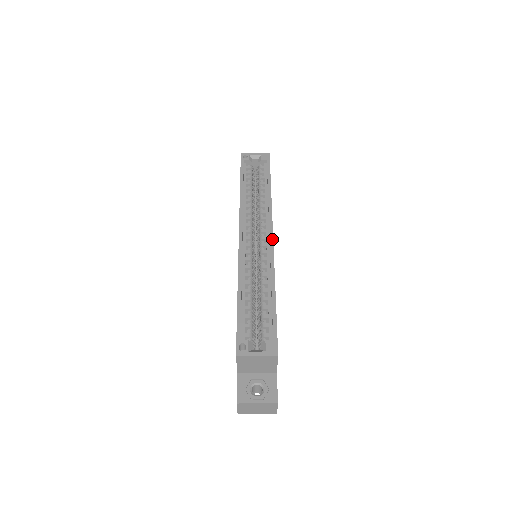
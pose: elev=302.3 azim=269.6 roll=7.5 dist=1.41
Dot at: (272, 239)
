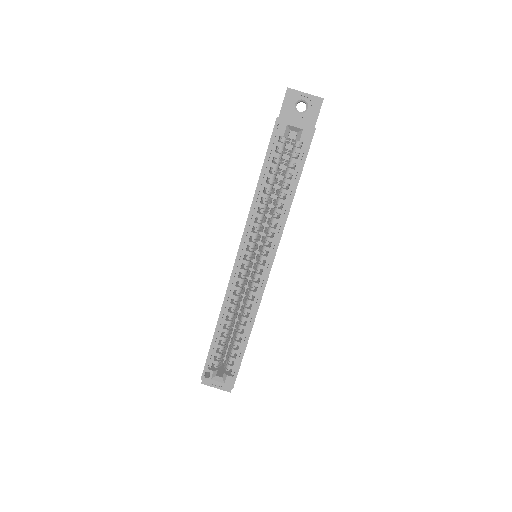
Dot at: (267, 277)
